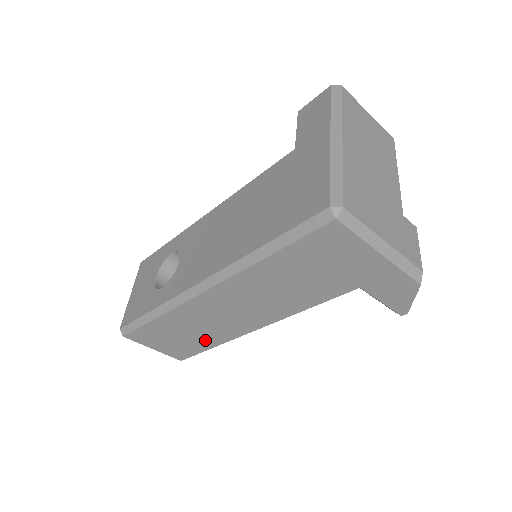
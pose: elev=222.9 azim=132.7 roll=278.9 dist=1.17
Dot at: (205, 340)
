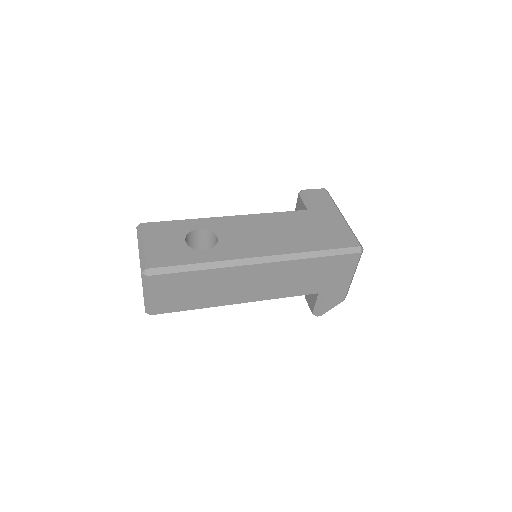
Dot at: (202, 300)
